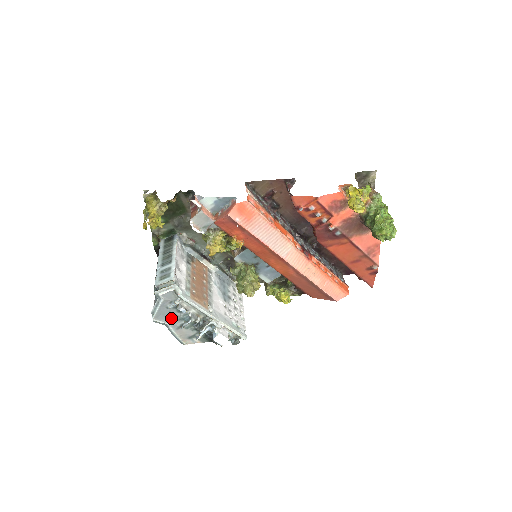
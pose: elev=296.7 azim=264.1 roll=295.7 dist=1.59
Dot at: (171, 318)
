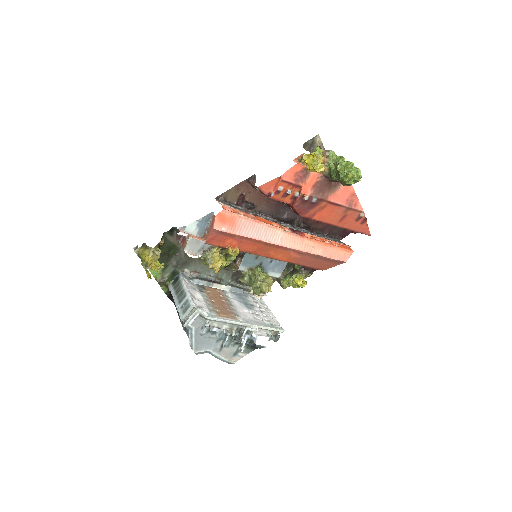
Dot at: (209, 343)
